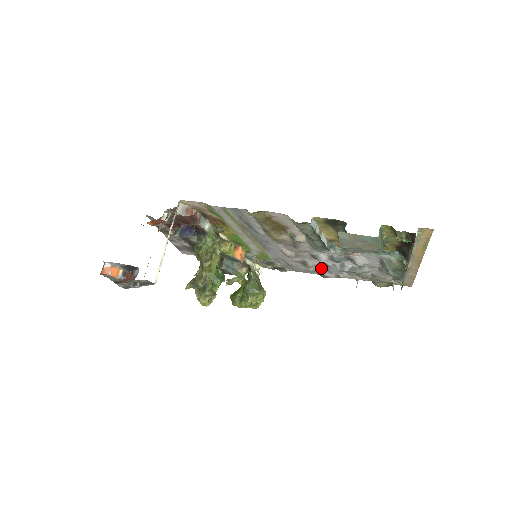
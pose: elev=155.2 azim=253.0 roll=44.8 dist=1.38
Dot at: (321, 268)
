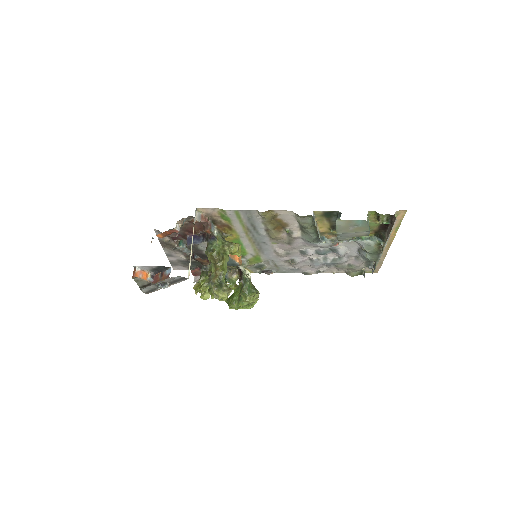
Dot at: (305, 264)
